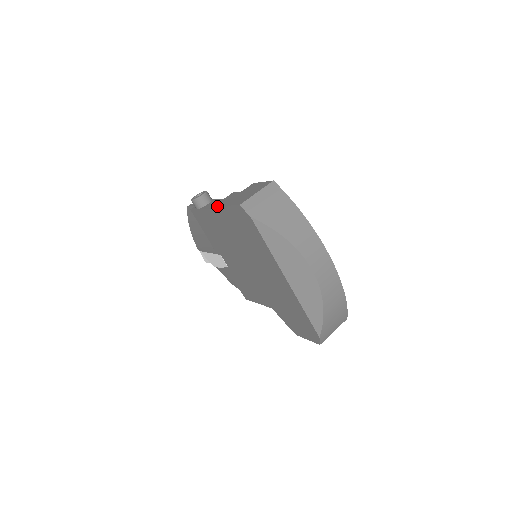
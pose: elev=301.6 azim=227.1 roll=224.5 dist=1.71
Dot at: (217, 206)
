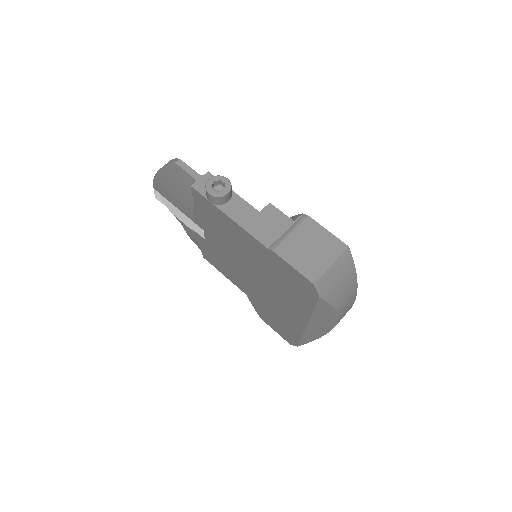
Dot at: (257, 234)
